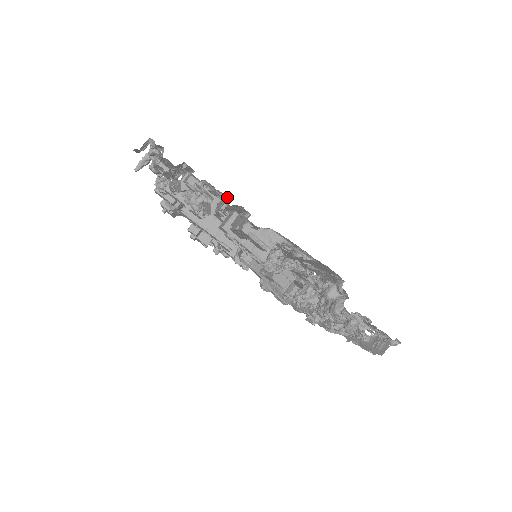
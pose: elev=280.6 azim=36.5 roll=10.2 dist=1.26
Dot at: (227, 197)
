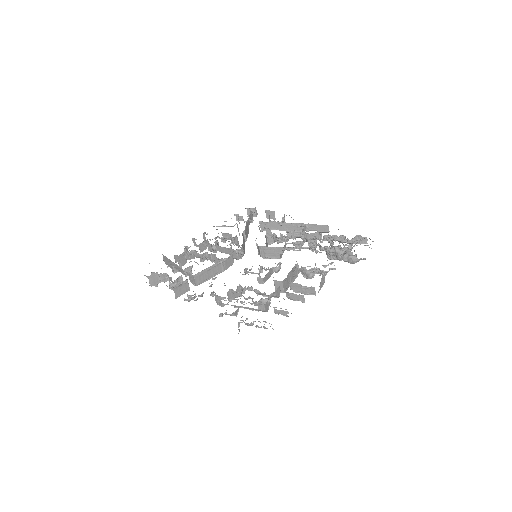
Dot at: (300, 295)
